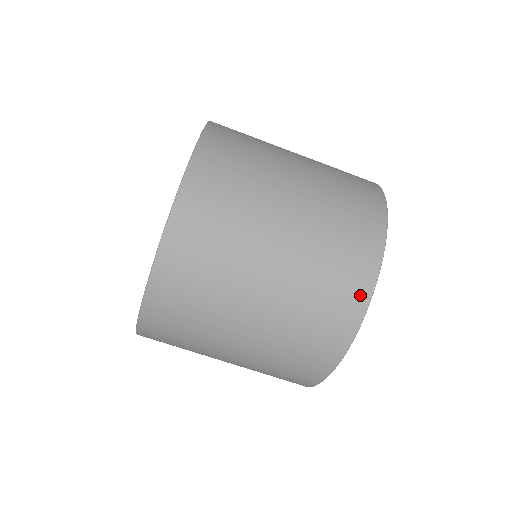
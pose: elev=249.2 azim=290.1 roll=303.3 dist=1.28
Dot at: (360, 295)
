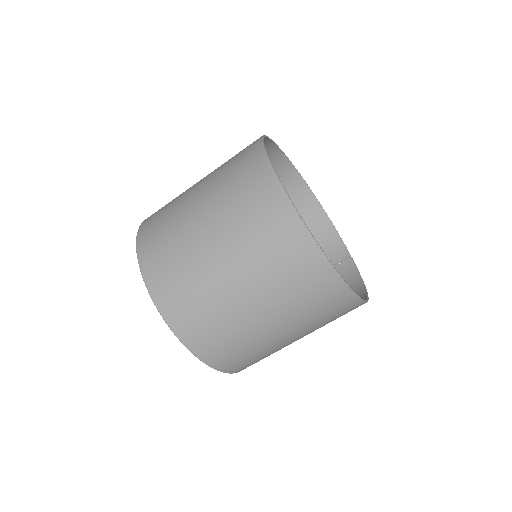
Dot at: (272, 191)
